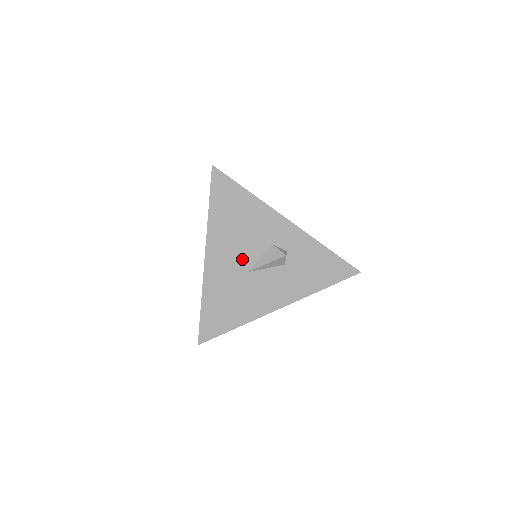
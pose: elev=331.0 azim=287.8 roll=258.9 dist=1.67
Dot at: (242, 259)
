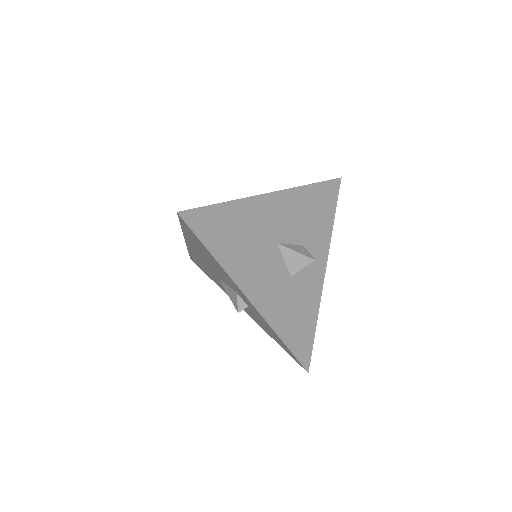
Dot at: (213, 270)
